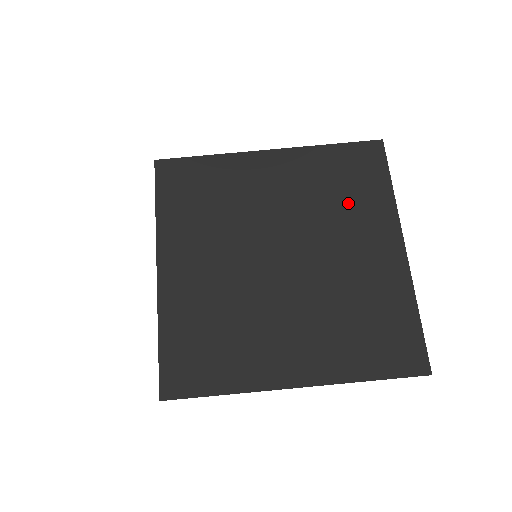
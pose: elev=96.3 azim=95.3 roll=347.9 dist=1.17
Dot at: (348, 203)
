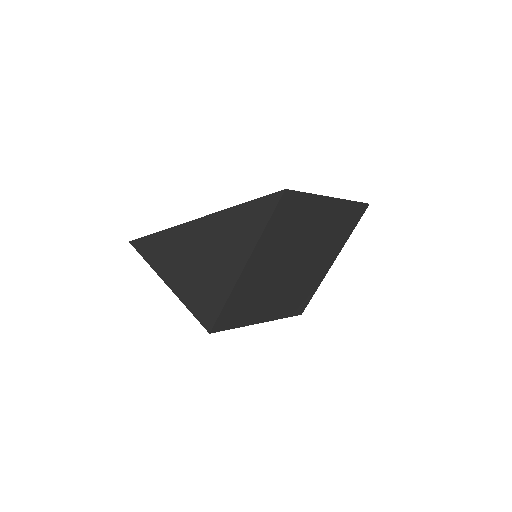
Dot at: (299, 224)
